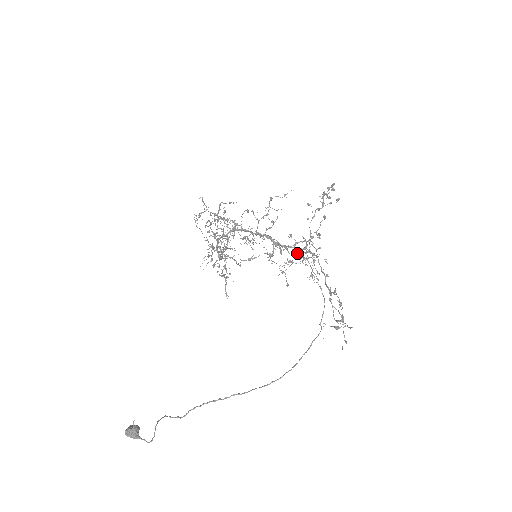
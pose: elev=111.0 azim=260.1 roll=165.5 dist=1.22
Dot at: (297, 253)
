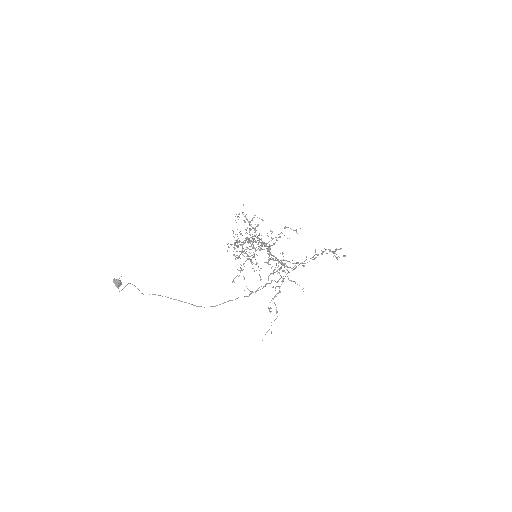
Dot at: occluded
